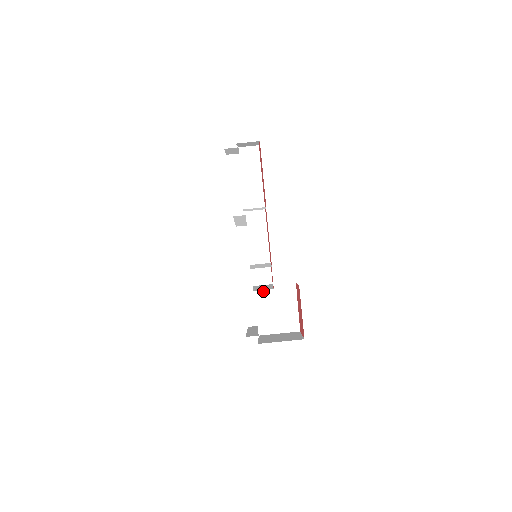
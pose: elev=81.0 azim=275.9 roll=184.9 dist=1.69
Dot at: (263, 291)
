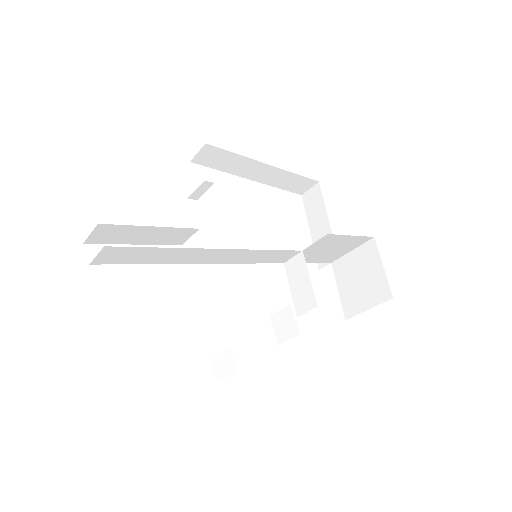
Dot at: occluded
